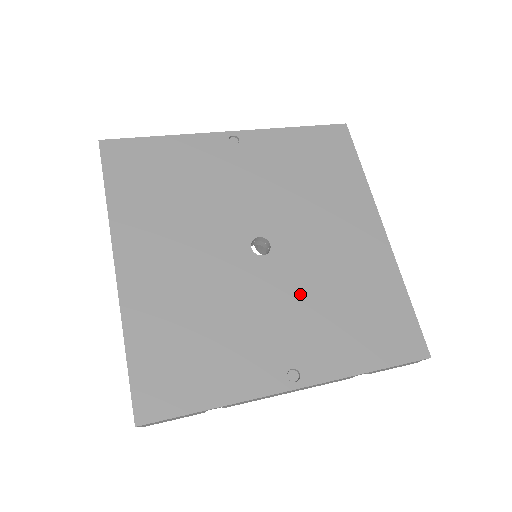
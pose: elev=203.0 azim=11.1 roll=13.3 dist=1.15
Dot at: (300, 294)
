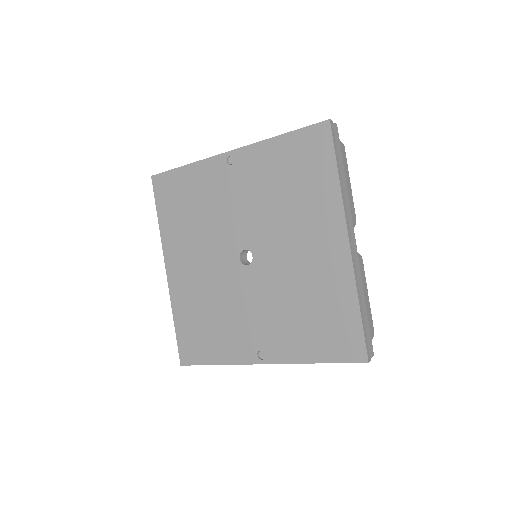
Dot at: (270, 297)
